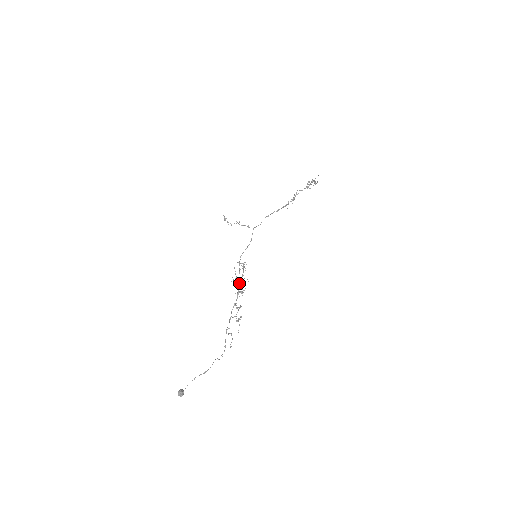
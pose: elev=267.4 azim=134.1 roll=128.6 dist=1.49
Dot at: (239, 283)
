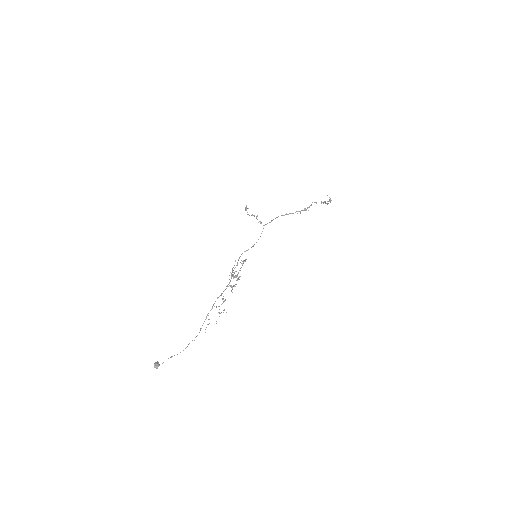
Dot at: (233, 277)
